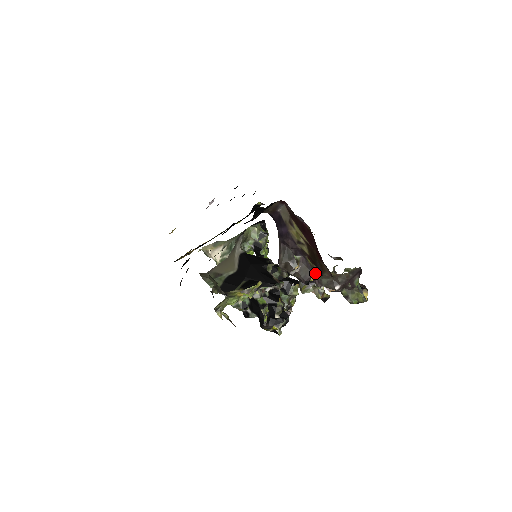
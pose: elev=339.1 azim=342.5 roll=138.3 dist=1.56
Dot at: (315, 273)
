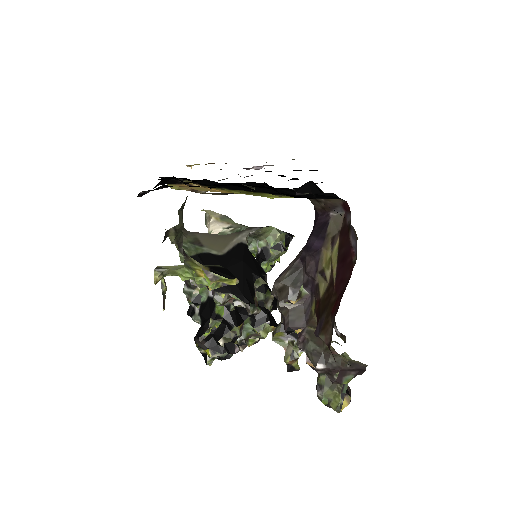
Dot at: (308, 327)
